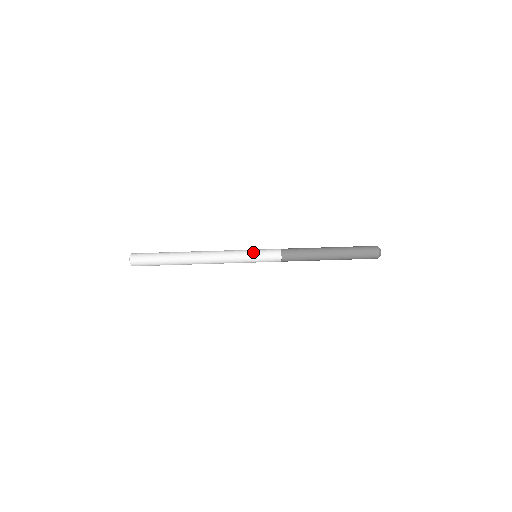
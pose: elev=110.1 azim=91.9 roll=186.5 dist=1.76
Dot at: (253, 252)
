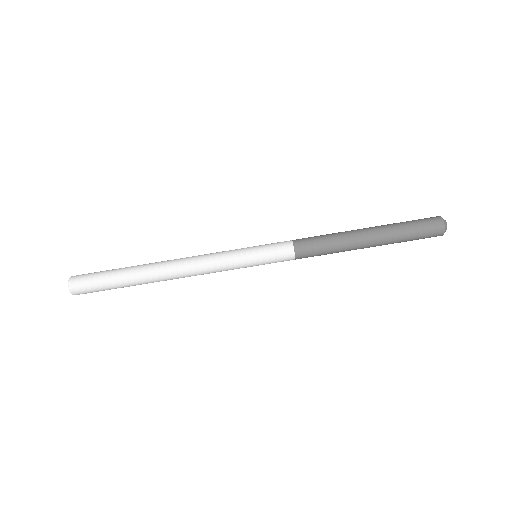
Dot at: (250, 247)
